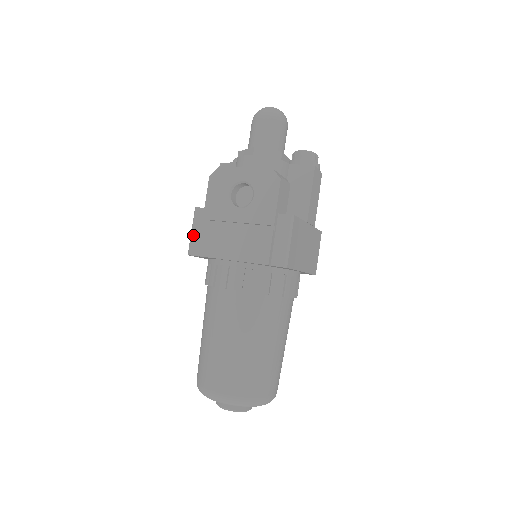
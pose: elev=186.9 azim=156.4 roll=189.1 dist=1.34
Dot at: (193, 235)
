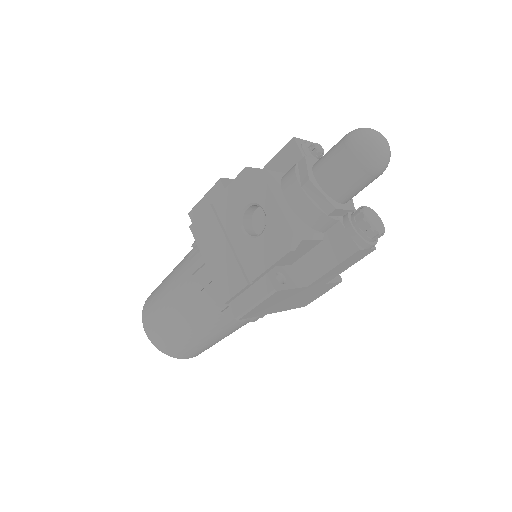
Dot at: (202, 202)
